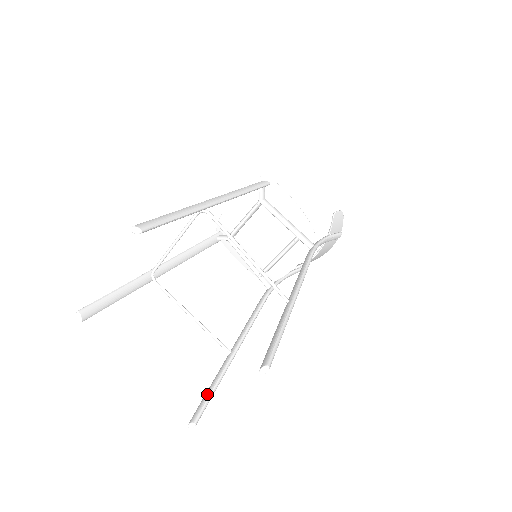
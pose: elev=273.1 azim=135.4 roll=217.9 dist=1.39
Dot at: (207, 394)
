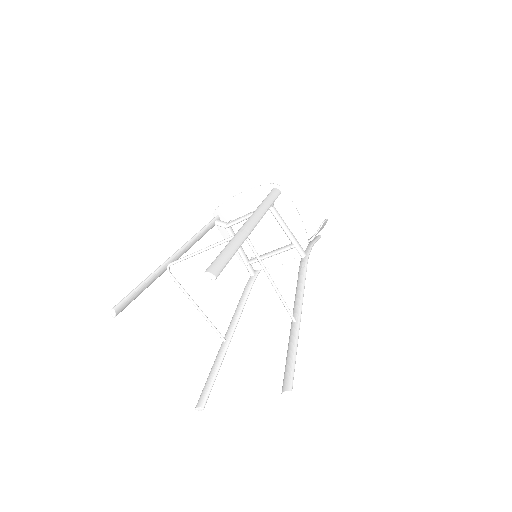
Dot at: (210, 381)
